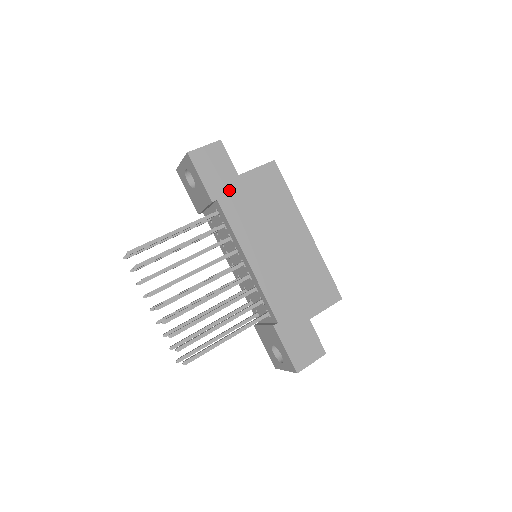
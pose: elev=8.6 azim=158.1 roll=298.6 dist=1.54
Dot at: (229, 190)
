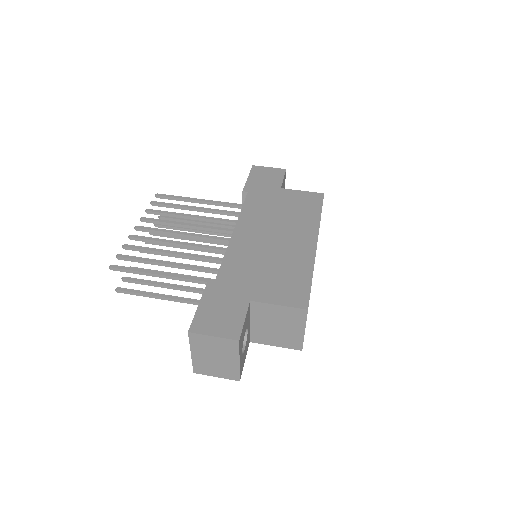
Dot at: (264, 191)
